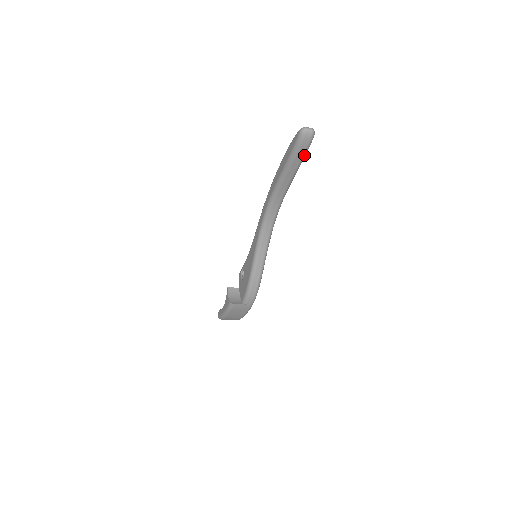
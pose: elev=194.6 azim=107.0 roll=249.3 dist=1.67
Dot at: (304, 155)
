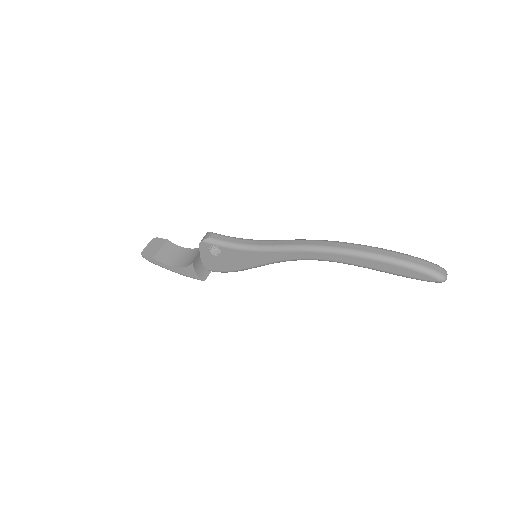
Dot at: occluded
